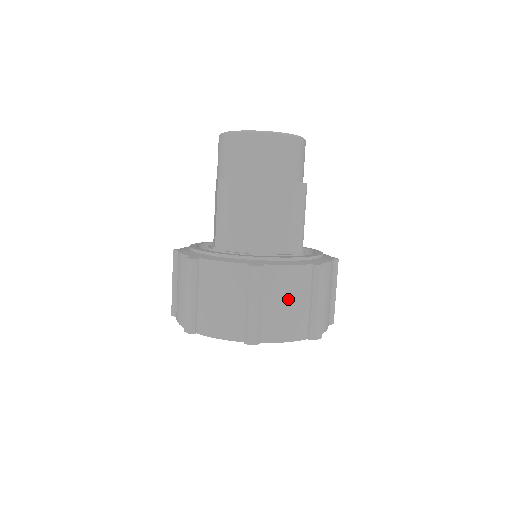
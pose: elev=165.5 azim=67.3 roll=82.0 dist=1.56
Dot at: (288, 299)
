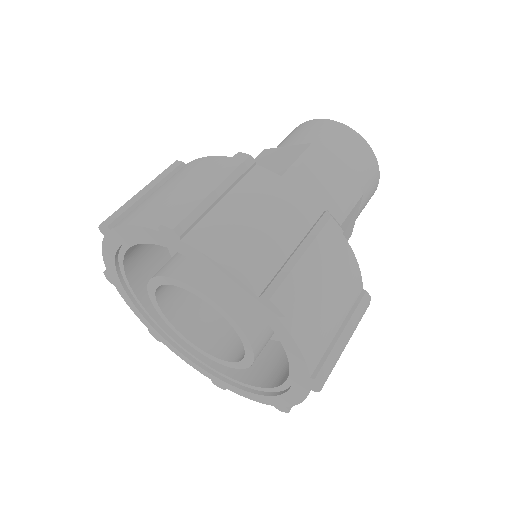
Dot at: (263, 215)
